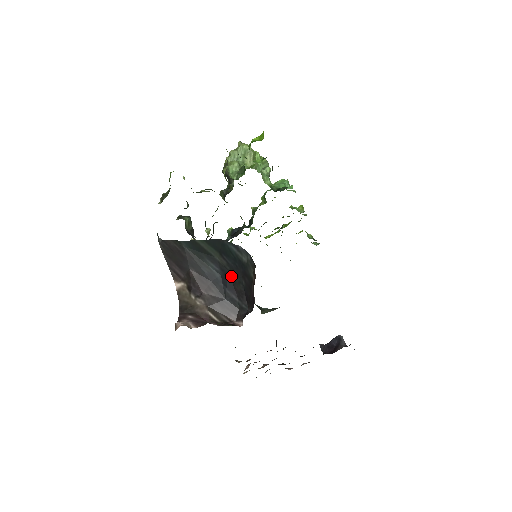
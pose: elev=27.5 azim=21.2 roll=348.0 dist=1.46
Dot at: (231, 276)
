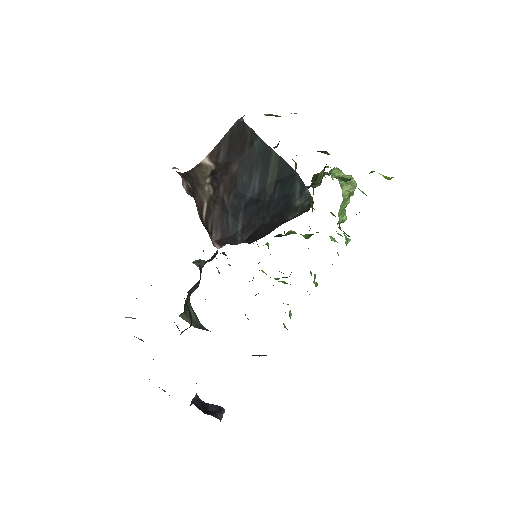
Dot at: (261, 207)
